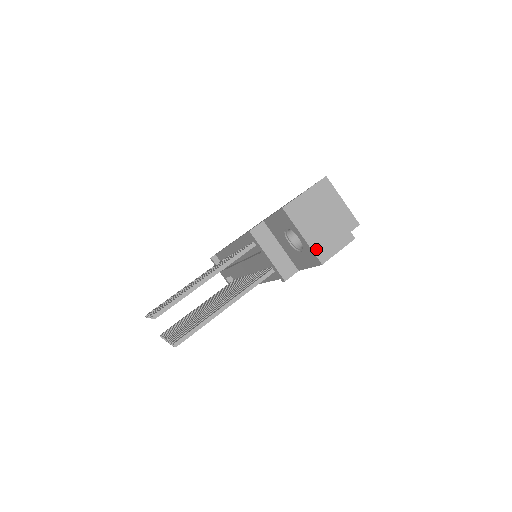
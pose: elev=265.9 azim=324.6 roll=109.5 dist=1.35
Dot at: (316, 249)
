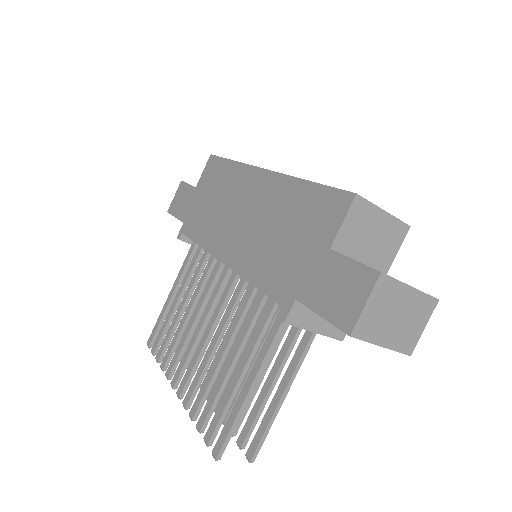
Dot at: (400, 347)
